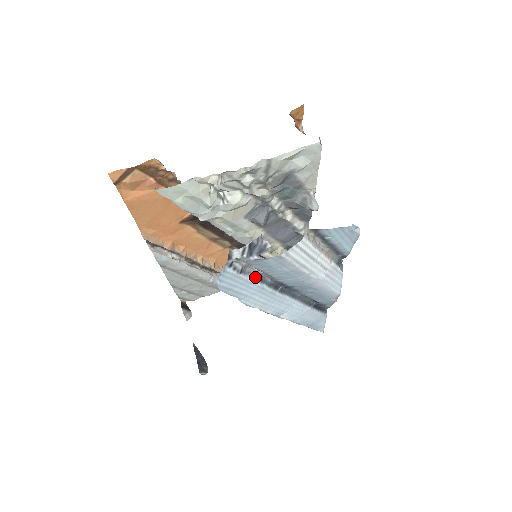
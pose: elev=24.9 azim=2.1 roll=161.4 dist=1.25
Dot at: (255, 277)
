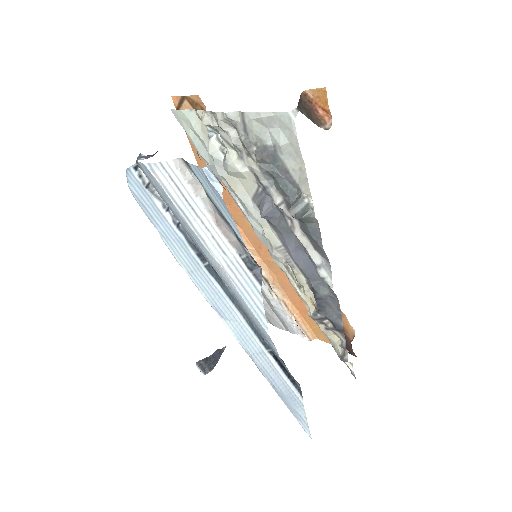
Dot at: (170, 213)
